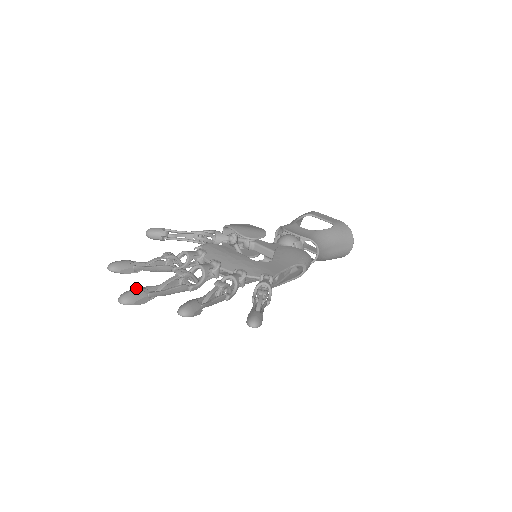
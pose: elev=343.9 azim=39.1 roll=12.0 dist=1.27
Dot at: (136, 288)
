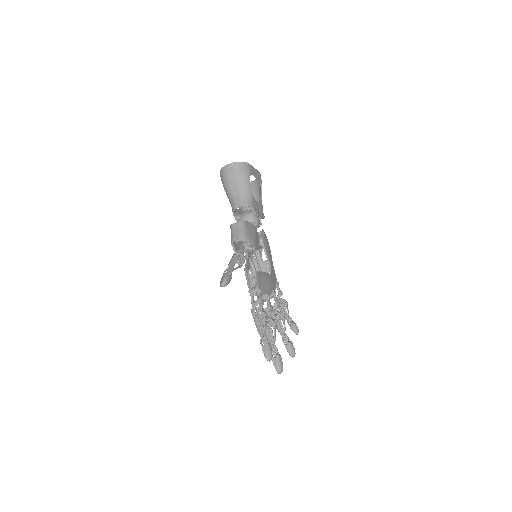
Dot at: (281, 361)
